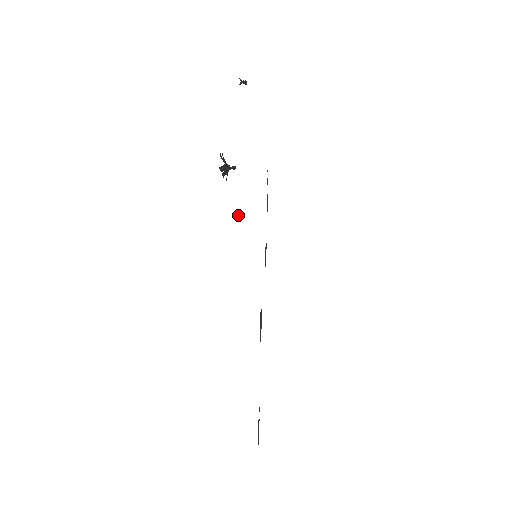
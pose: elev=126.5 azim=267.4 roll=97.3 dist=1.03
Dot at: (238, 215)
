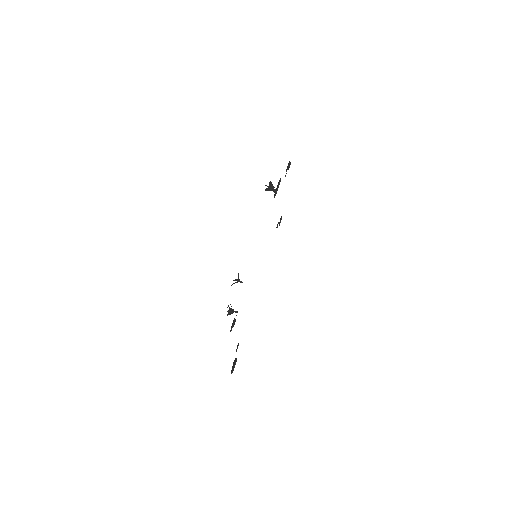
Dot at: occluded
